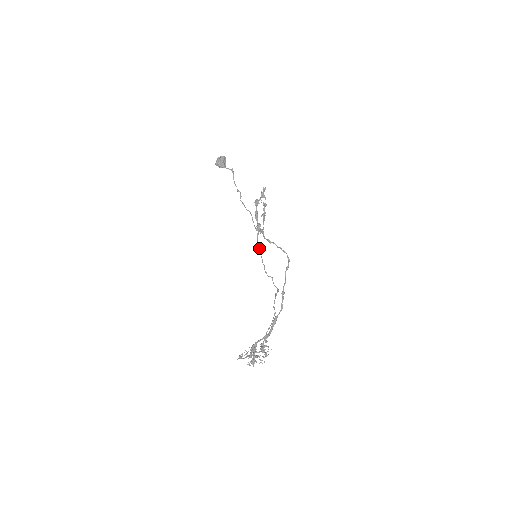
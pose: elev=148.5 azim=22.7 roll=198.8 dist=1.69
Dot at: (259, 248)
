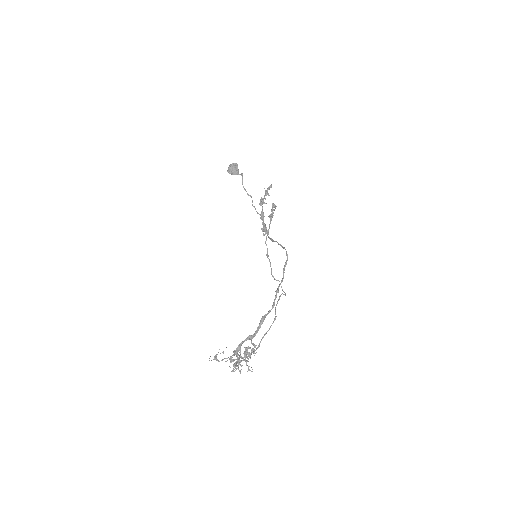
Dot at: (267, 251)
